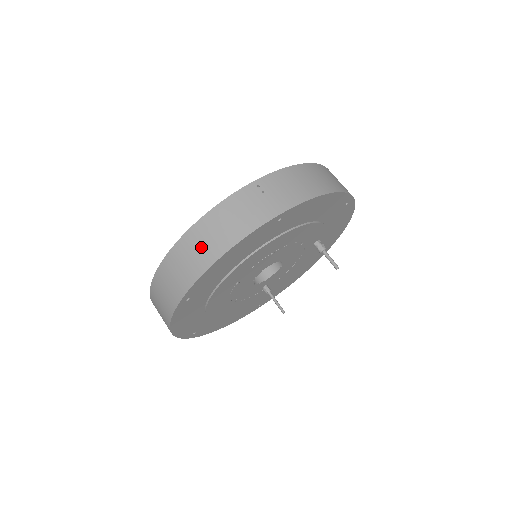
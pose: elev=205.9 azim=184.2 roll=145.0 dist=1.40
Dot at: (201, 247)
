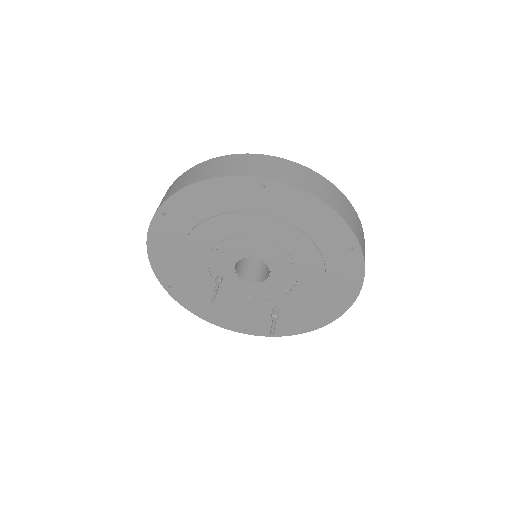
Dot at: (319, 186)
